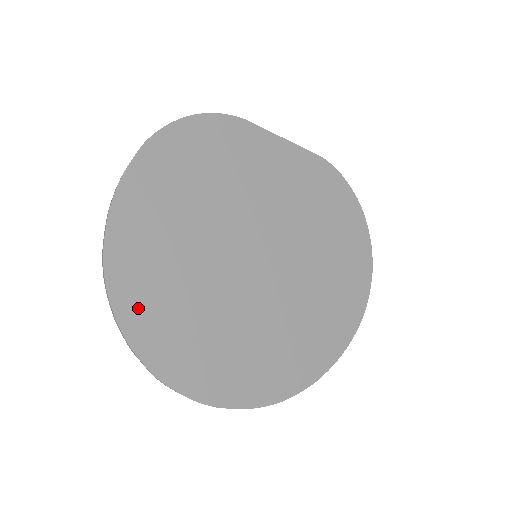
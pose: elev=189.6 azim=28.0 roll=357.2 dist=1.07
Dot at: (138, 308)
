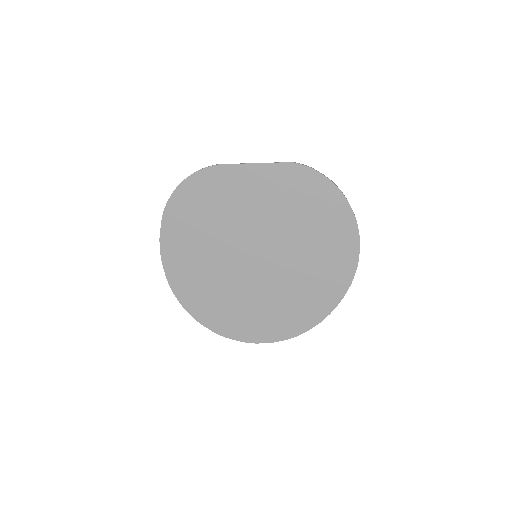
Dot at: (195, 304)
